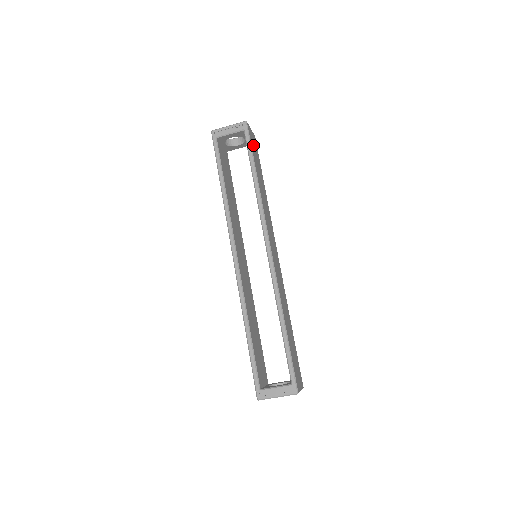
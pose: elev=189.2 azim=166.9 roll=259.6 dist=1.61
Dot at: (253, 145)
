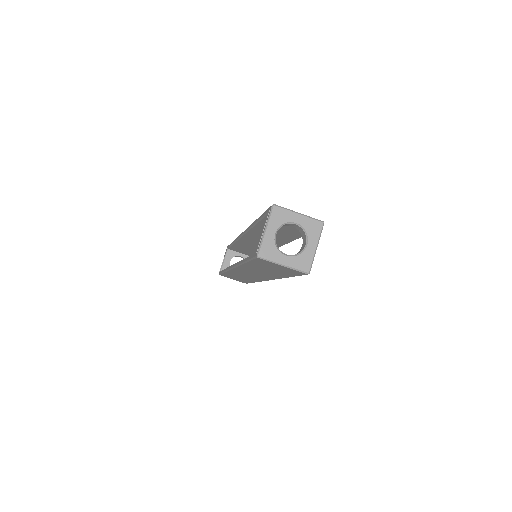
Dot at: occluded
